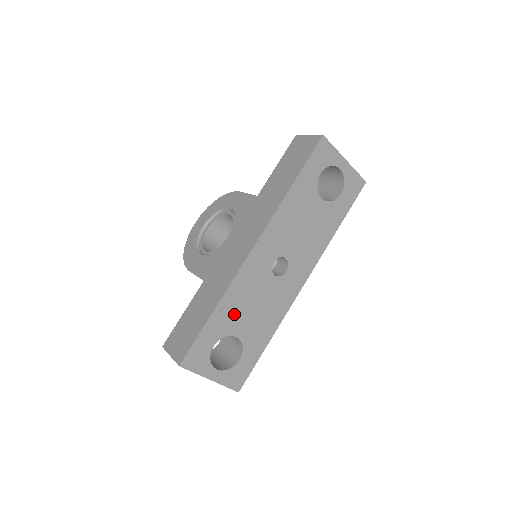
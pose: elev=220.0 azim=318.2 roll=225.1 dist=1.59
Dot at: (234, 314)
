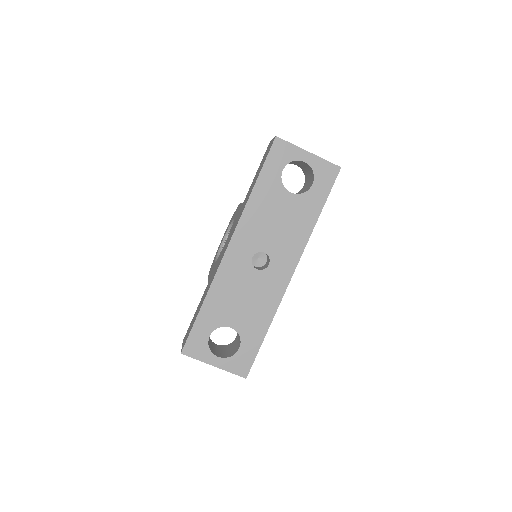
Dot at: (223, 307)
